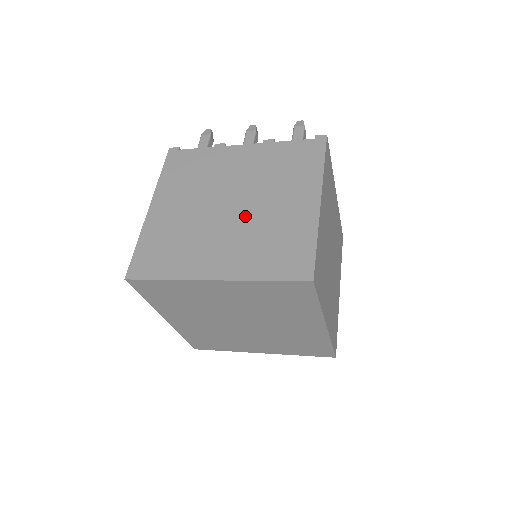
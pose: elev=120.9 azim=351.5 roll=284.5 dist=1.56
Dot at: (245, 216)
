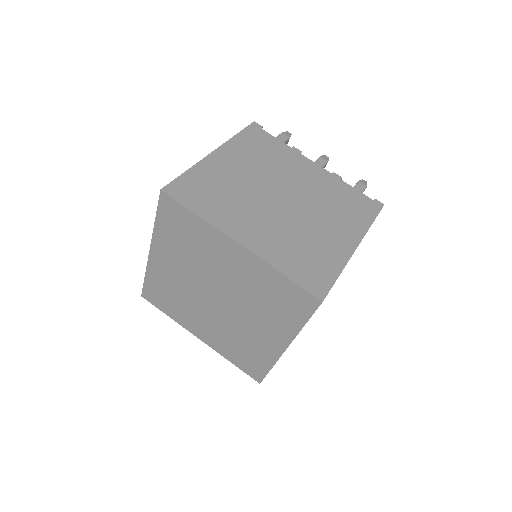
Dot at: (291, 215)
